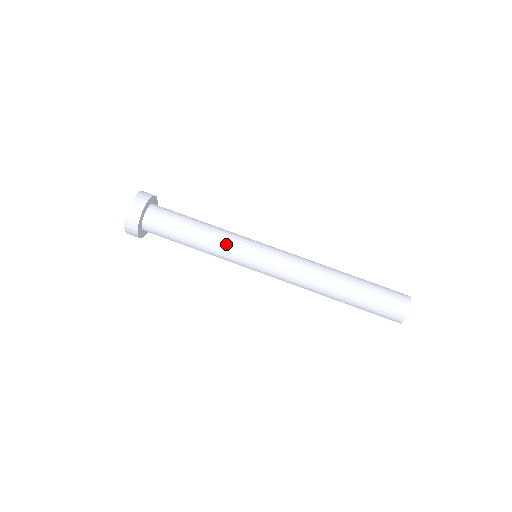
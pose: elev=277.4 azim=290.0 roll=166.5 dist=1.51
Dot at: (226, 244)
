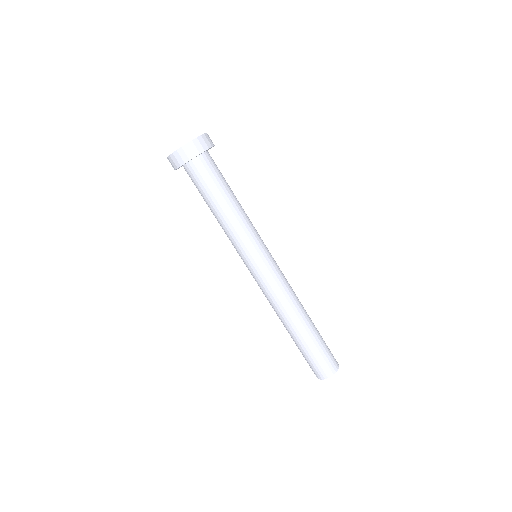
Dot at: (238, 236)
